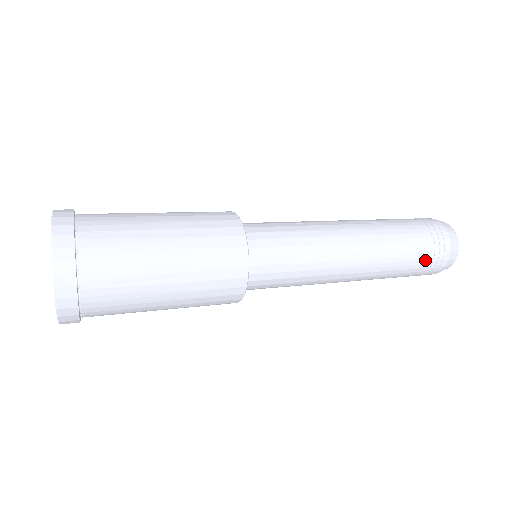
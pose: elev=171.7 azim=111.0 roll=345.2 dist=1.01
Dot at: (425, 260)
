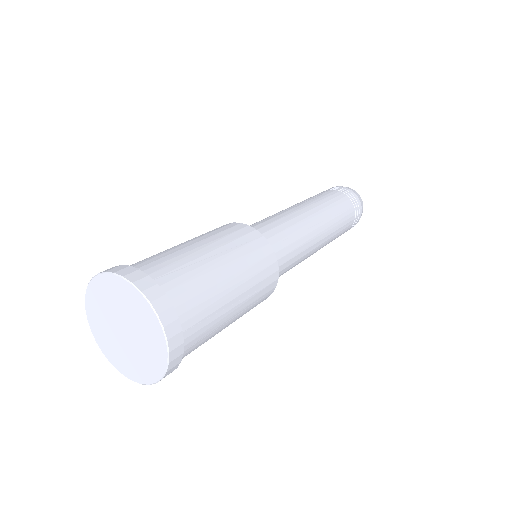
Dot at: occluded
